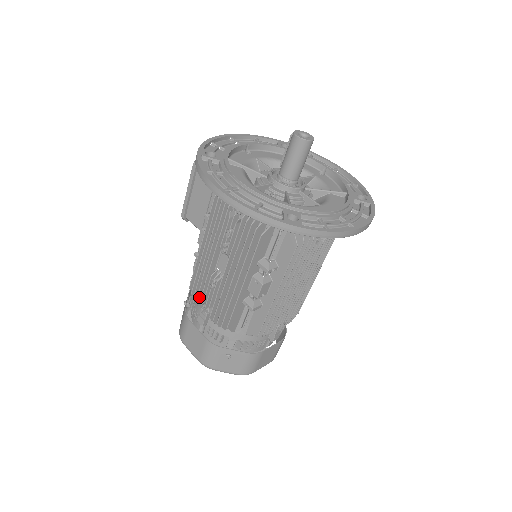
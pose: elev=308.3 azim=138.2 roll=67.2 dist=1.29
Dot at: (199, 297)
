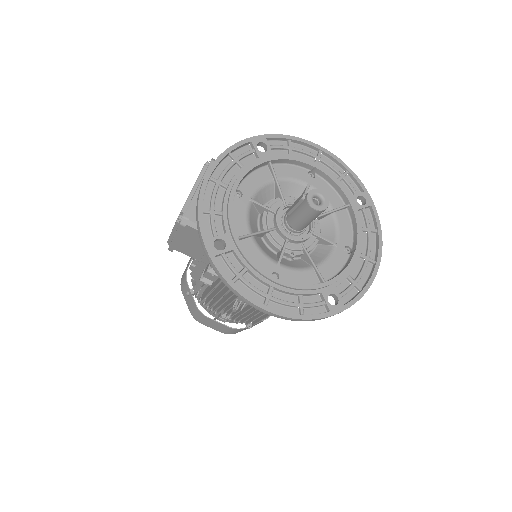
Dot at: occluded
